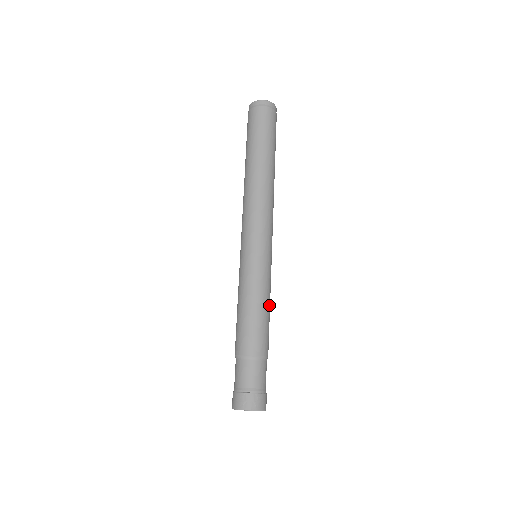
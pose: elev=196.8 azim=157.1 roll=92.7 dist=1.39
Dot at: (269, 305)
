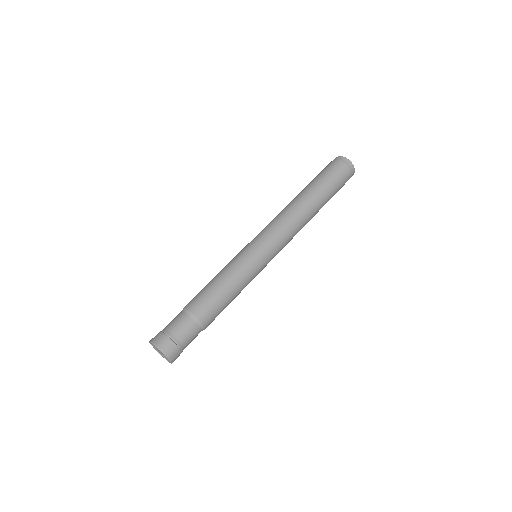
Dot at: occluded
